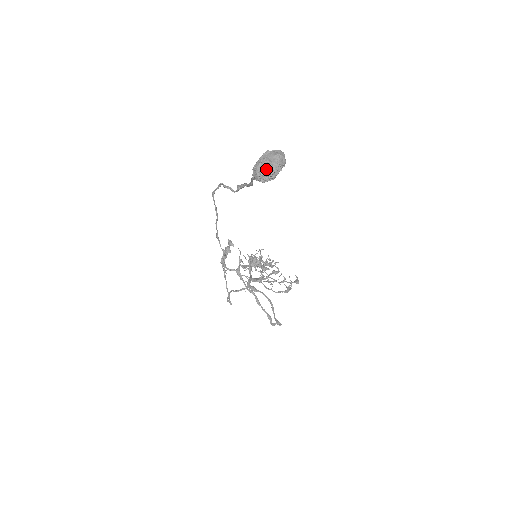
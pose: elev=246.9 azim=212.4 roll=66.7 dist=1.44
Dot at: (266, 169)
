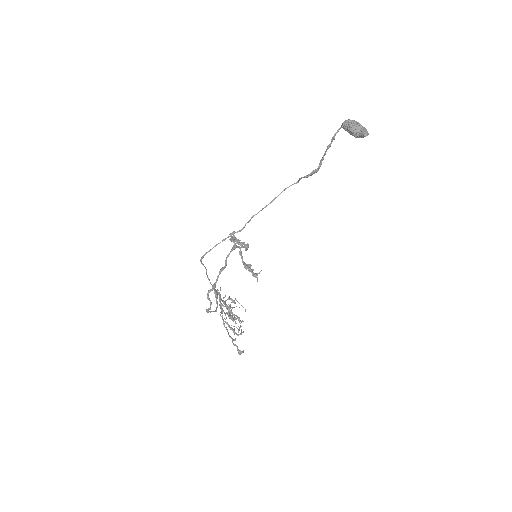
Dot at: (355, 121)
